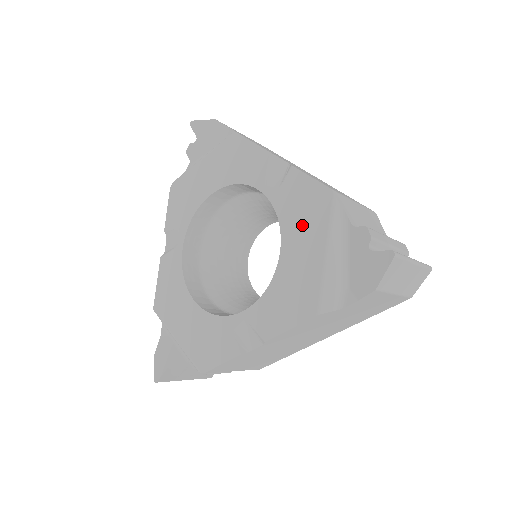
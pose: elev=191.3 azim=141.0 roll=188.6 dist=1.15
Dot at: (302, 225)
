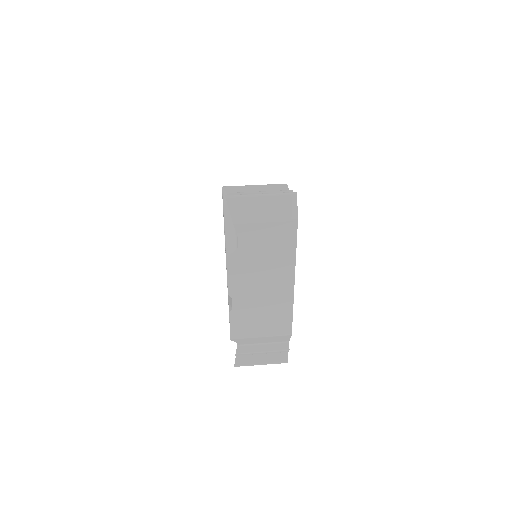
Dot at: occluded
